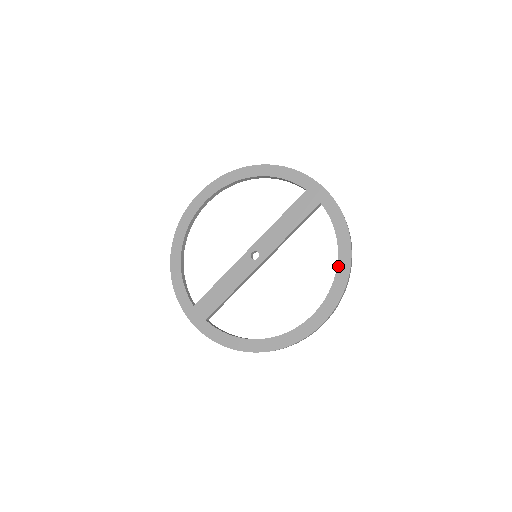
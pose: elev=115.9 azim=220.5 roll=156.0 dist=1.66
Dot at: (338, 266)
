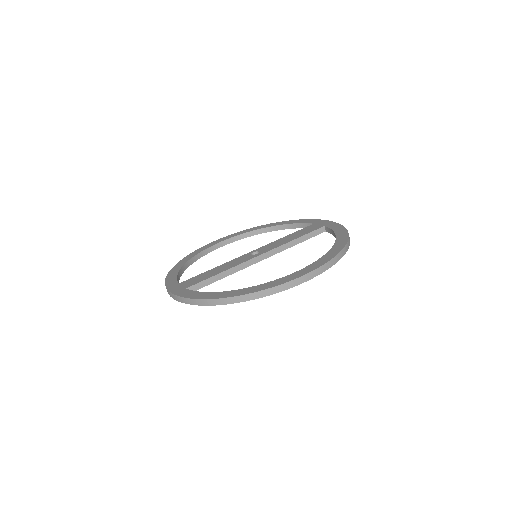
Dot at: (334, 245)
